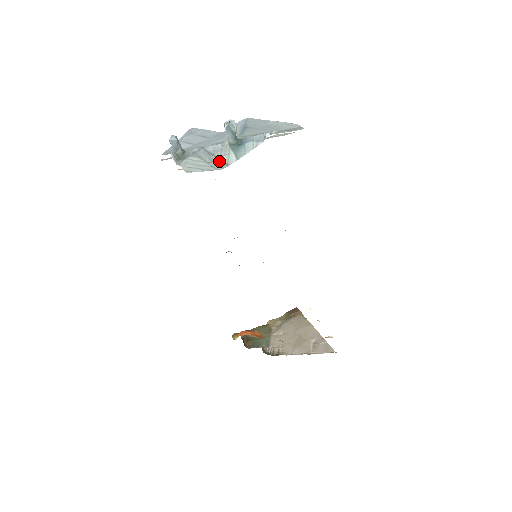
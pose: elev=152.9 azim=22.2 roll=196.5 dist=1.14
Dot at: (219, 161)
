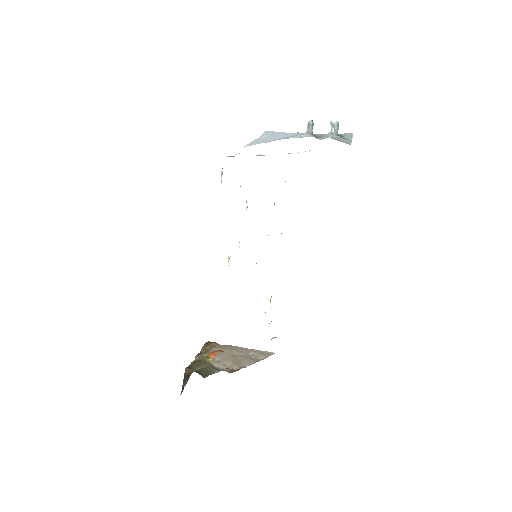
Dot at: (343, 141)
